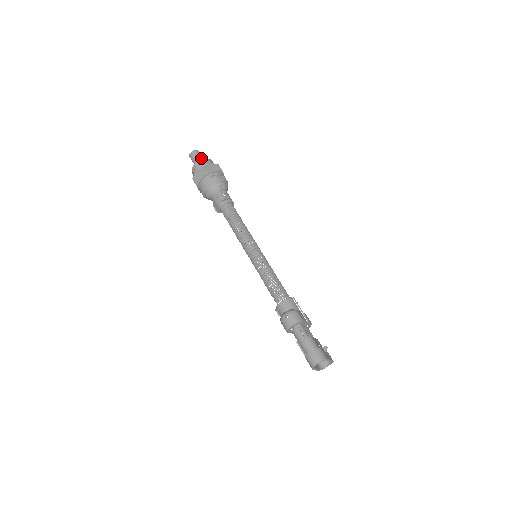
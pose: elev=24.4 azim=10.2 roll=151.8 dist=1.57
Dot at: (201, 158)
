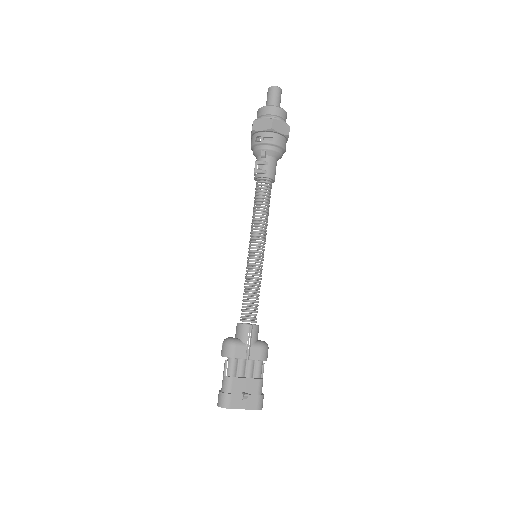
Dot at: (271, 101)
